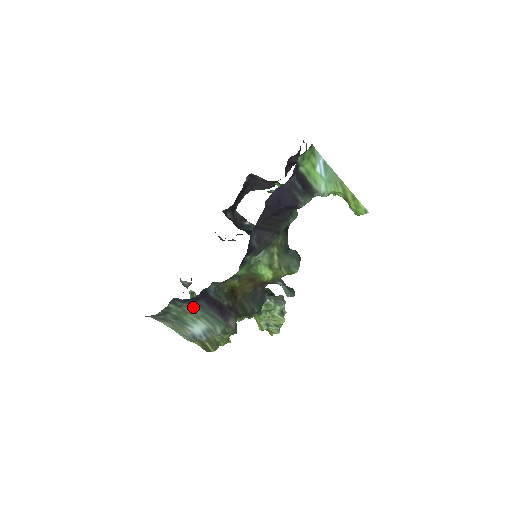
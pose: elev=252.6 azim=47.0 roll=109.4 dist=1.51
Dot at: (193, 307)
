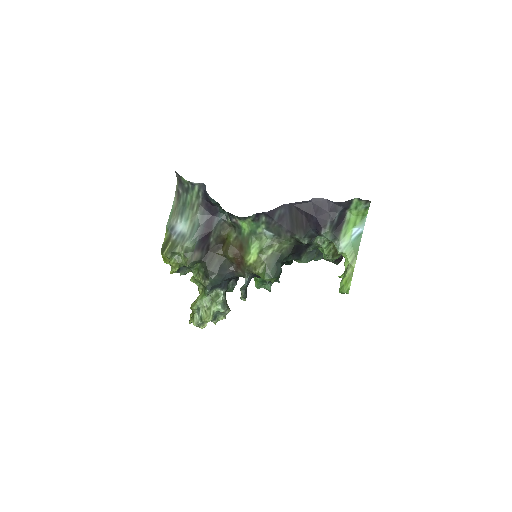
Dot at: (200, 209)
